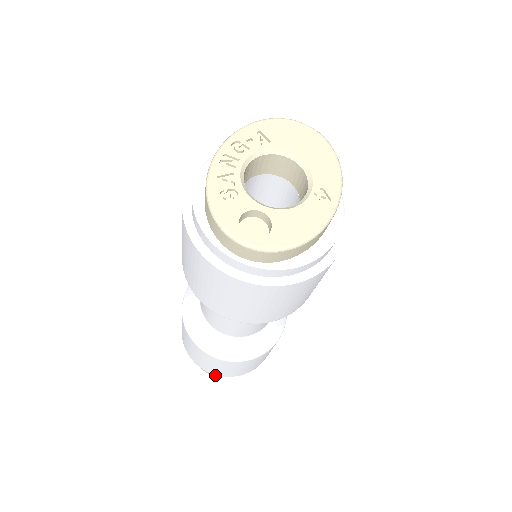
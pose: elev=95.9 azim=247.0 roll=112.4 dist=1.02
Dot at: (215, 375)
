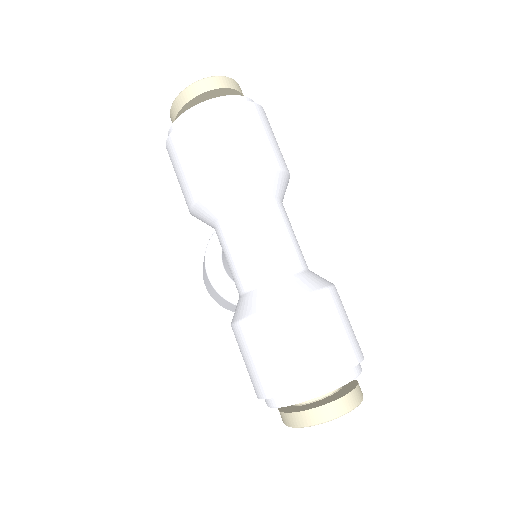
Dot at: (343, 407)
